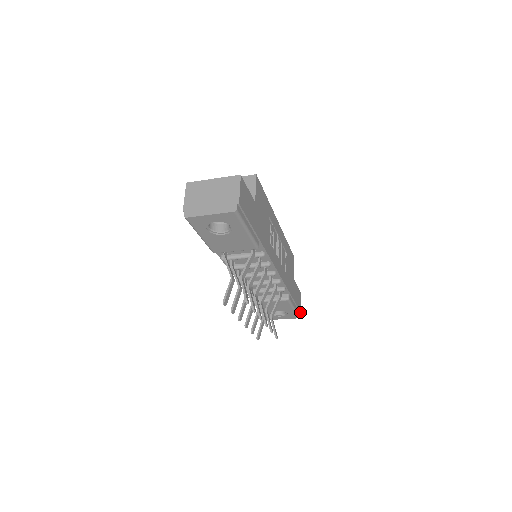
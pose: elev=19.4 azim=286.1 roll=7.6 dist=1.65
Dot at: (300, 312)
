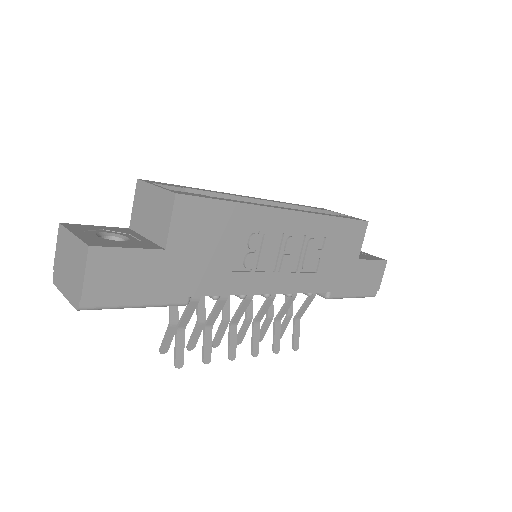
Dot at: (377, 290)
